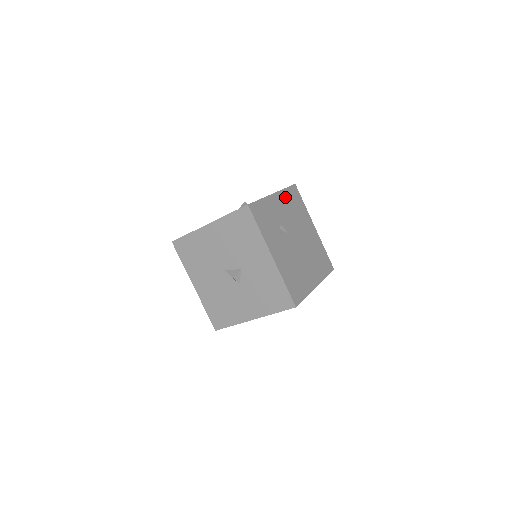
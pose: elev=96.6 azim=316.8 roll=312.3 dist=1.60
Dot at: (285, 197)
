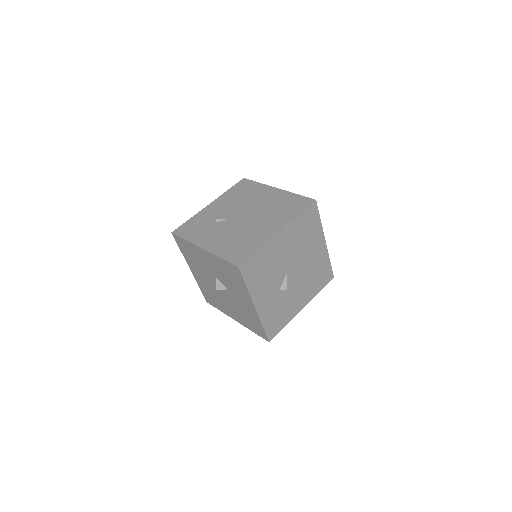
Dot at: (227, 196)
